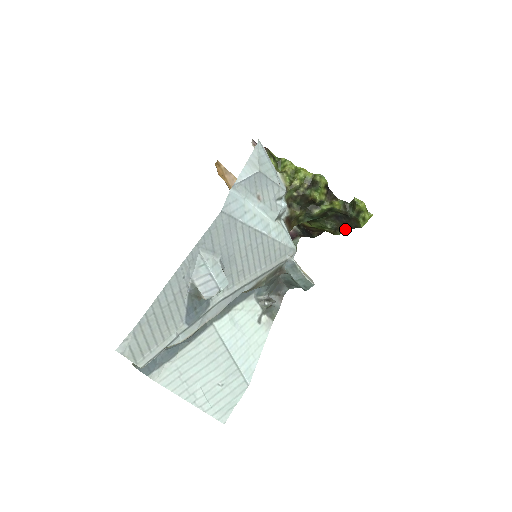
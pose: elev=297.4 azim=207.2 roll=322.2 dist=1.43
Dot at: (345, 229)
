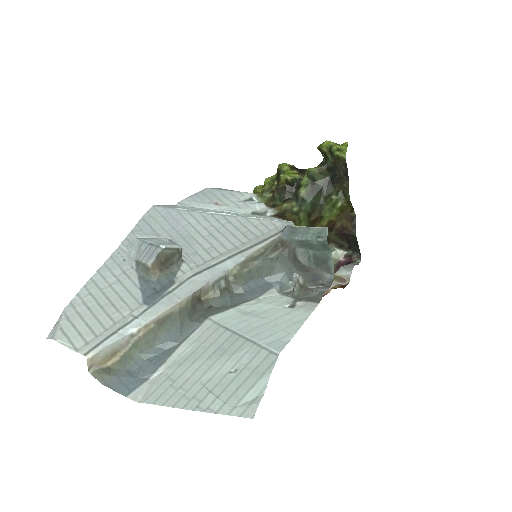
Dot at: (347, 182)
